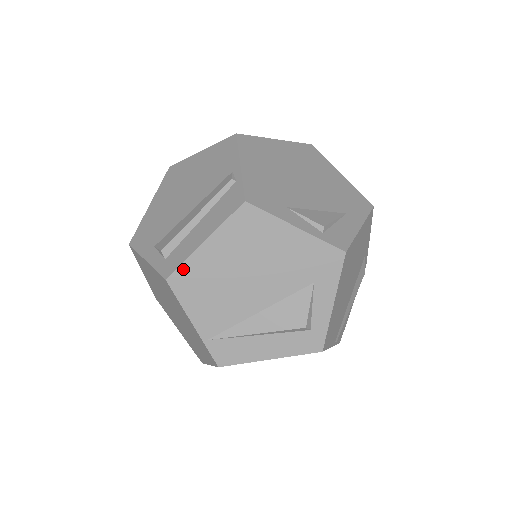
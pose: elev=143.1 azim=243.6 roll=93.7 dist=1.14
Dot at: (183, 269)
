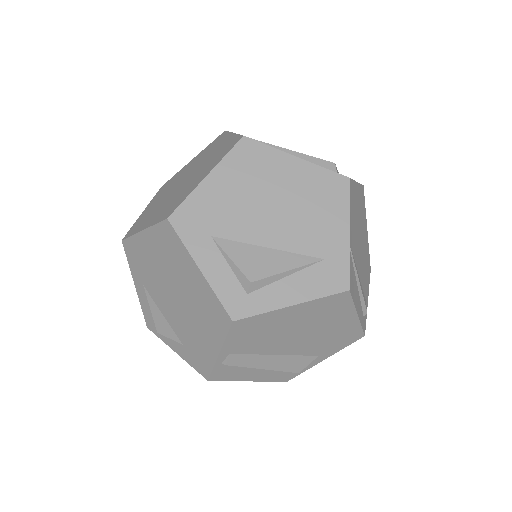
Dot at: occluded
